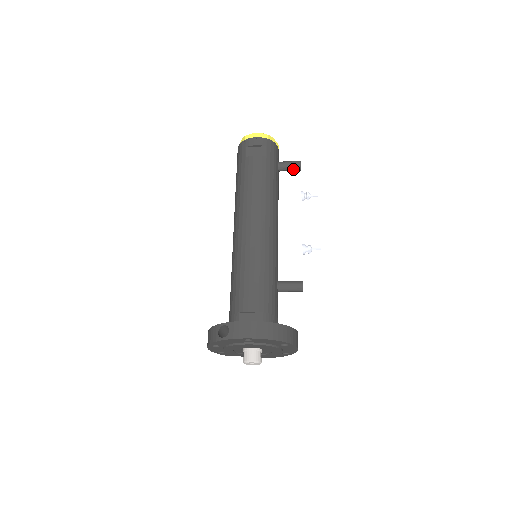
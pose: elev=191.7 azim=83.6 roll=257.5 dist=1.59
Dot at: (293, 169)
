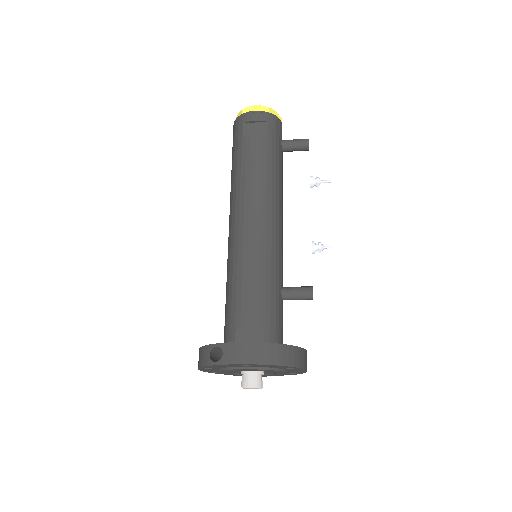
Dot at: (300, 149)
